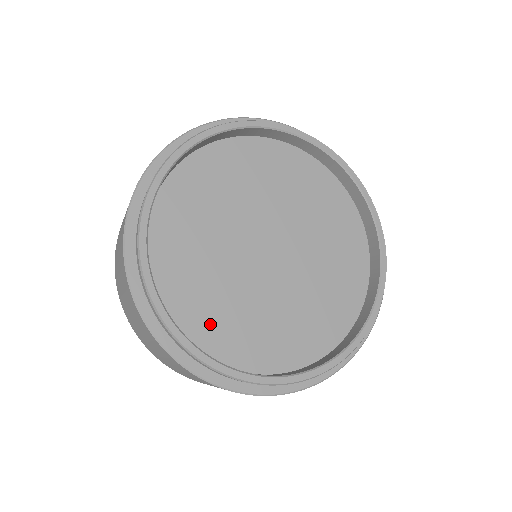
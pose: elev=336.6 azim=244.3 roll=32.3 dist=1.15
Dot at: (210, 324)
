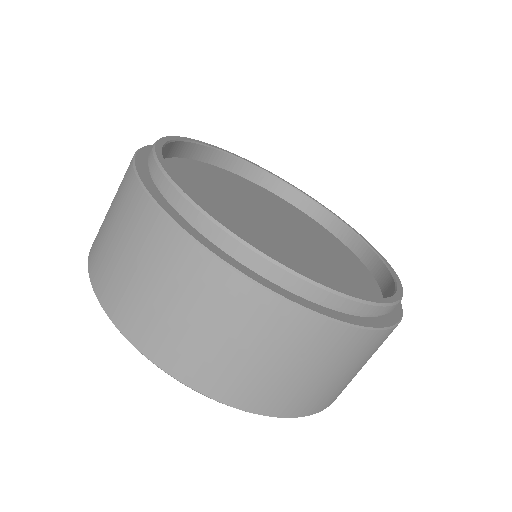
Dot at: occluded
